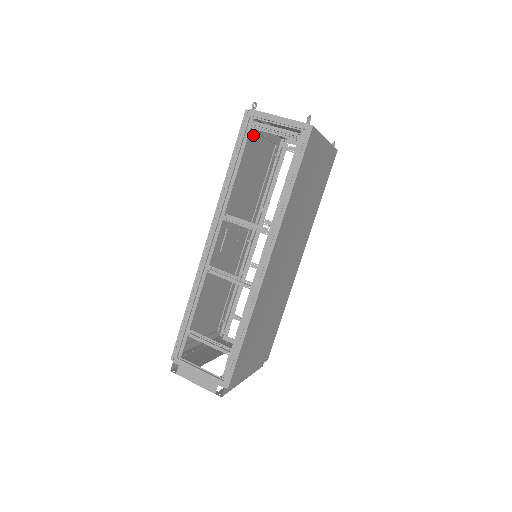
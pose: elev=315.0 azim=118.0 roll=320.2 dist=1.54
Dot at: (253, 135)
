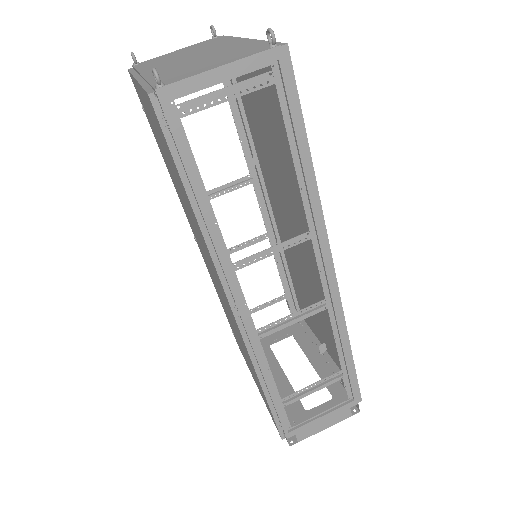
Dot at: occluded
